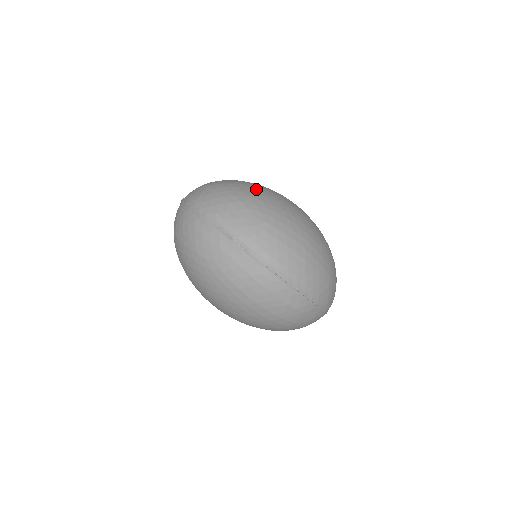
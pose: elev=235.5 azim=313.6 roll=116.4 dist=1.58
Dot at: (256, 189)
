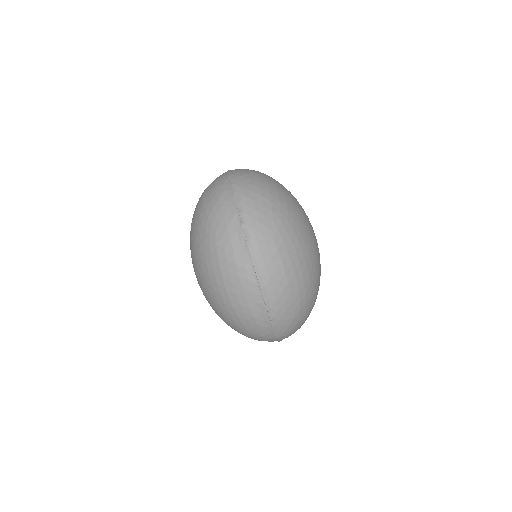
Dot at: (291, 201)
